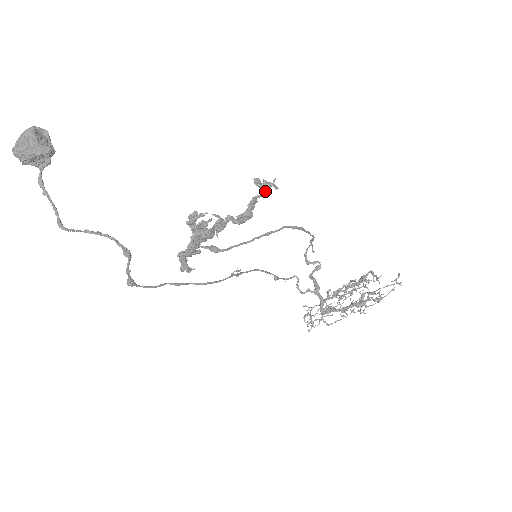
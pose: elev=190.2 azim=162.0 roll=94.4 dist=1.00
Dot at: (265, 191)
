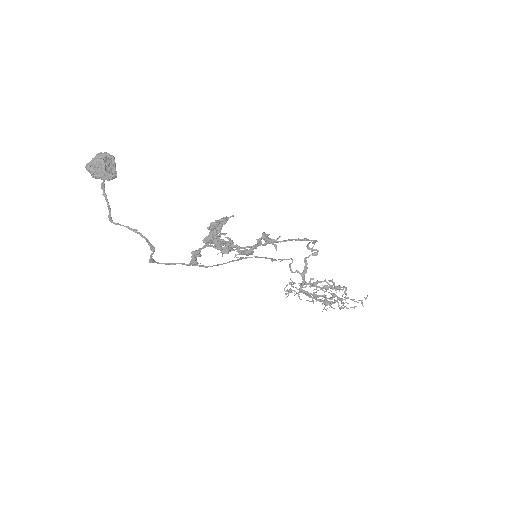
Dot at: (268, 243)
